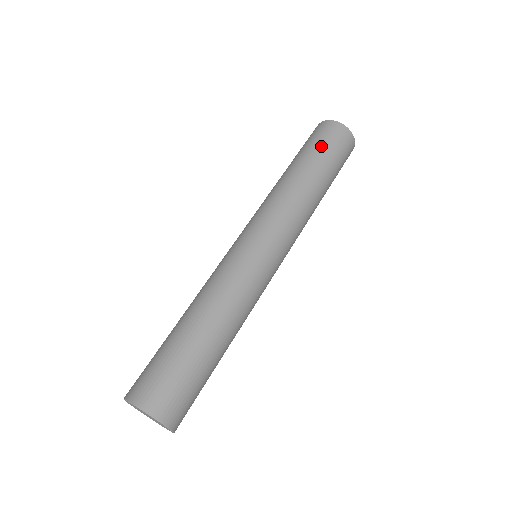
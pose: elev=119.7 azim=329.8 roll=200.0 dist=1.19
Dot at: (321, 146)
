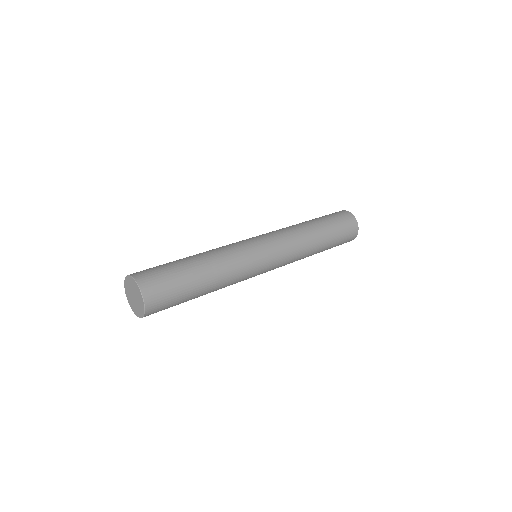
Dot at: (322, 216)
